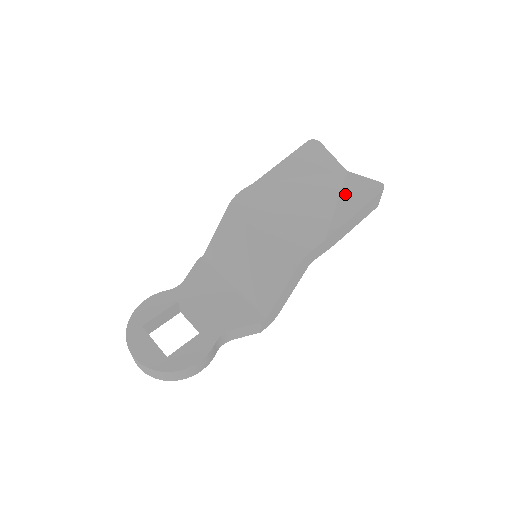
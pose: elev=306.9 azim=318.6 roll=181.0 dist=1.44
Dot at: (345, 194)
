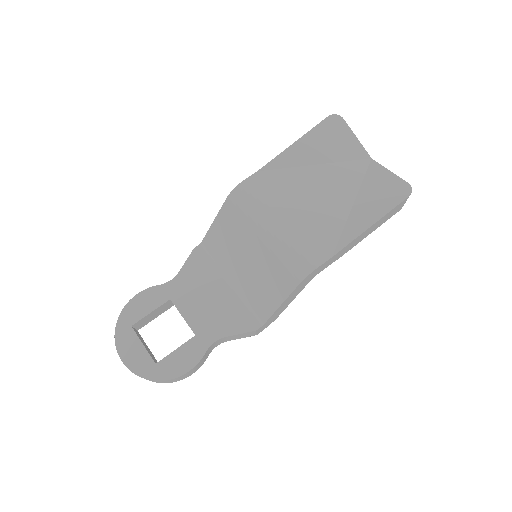
Dot at: (364, 193)
